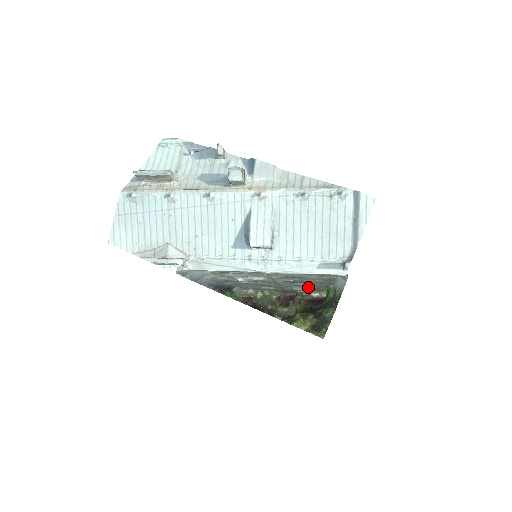
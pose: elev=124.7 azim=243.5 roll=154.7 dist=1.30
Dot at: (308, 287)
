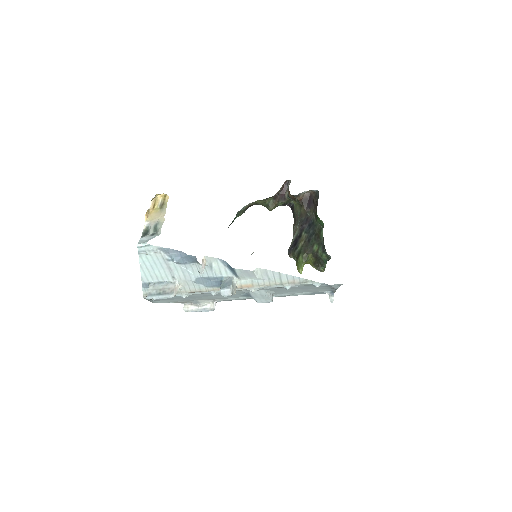
Dot at: occluded
